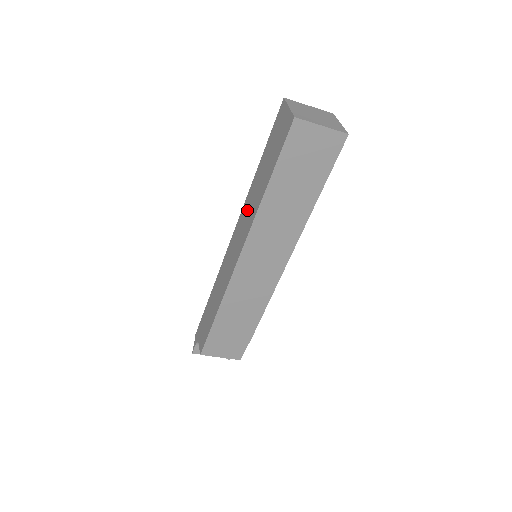
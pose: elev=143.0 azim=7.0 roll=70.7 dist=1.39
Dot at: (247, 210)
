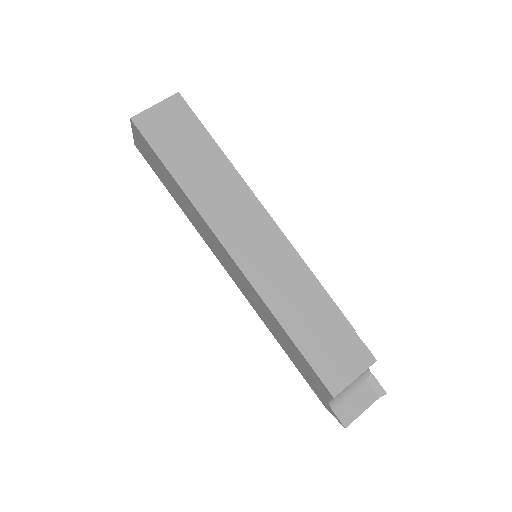
Dot at: (201, 230)
